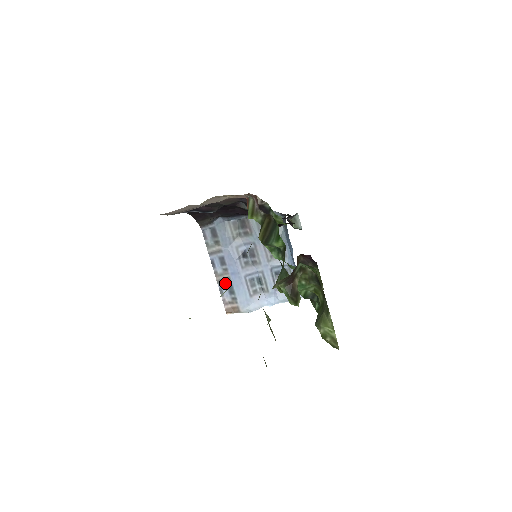
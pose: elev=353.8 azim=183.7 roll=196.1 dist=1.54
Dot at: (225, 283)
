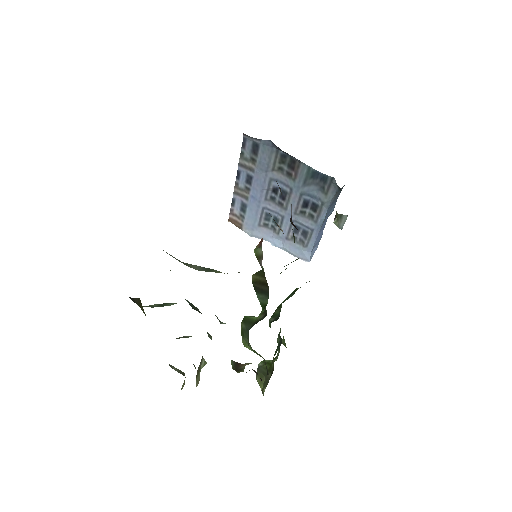
Dot at: (241, 198)
